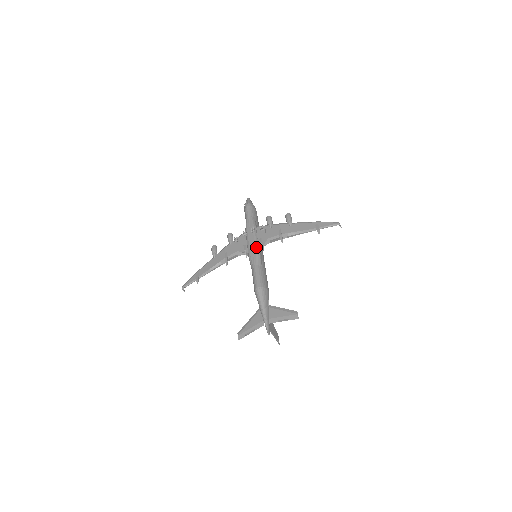
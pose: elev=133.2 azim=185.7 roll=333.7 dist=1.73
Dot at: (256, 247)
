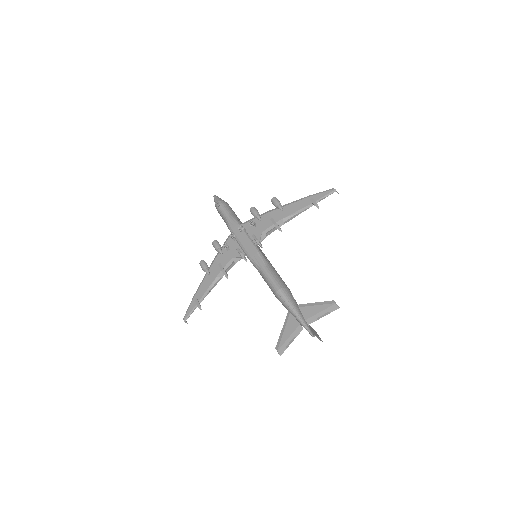
Dot at: (253, 246)
